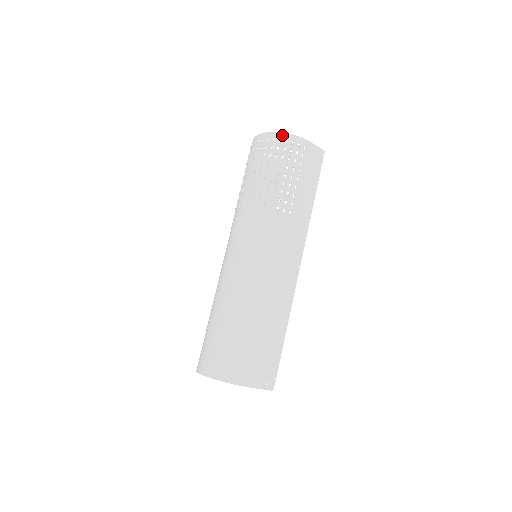
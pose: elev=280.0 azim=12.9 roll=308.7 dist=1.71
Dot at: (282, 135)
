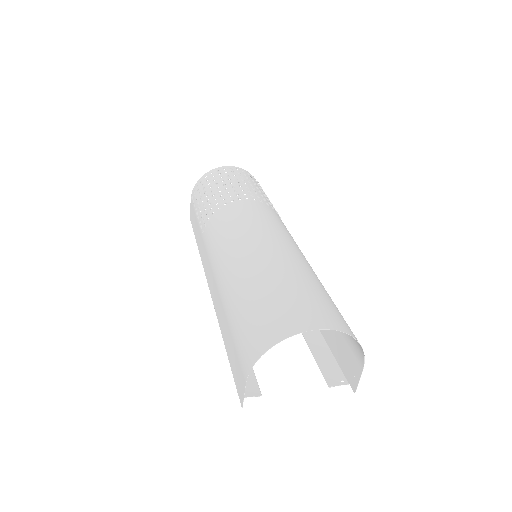
Dot at: (253, 176)
